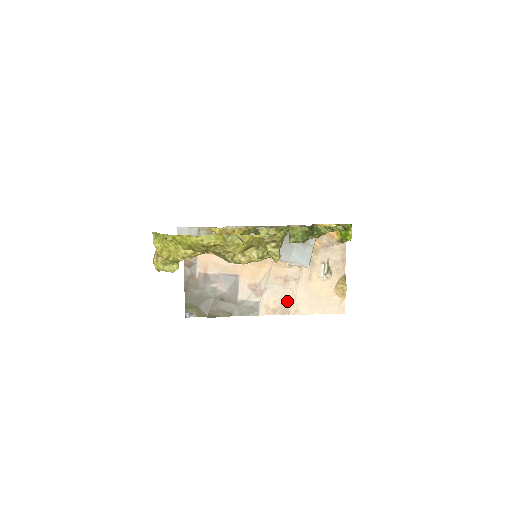
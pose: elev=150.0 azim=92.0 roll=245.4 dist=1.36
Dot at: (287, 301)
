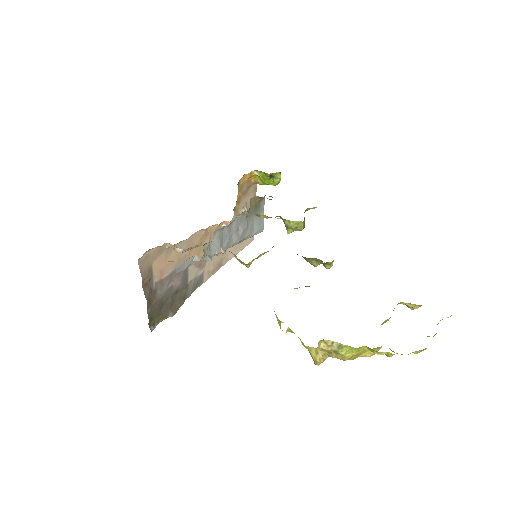
Dot at: (221, 257)
